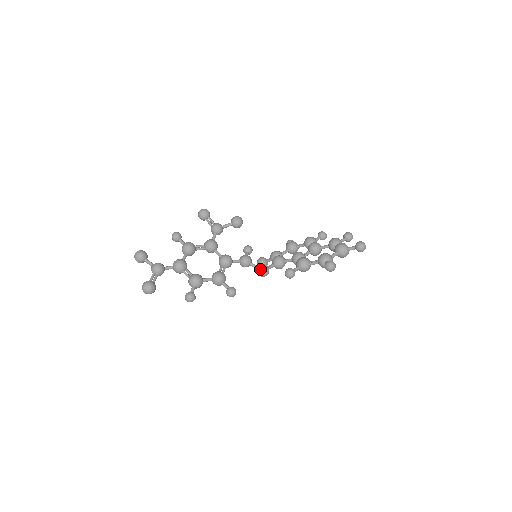
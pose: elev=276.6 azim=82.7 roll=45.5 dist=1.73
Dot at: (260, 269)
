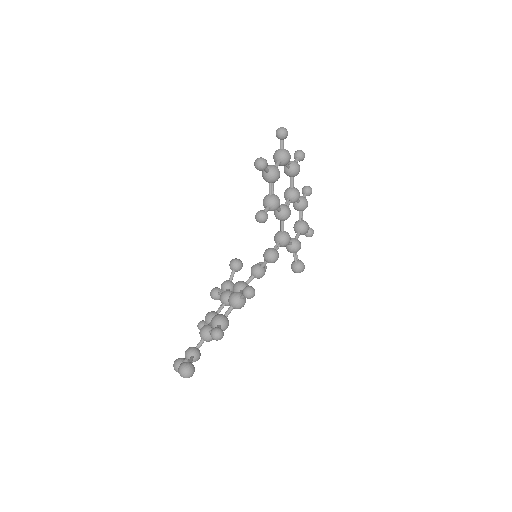
Dot at: (264, 256)
